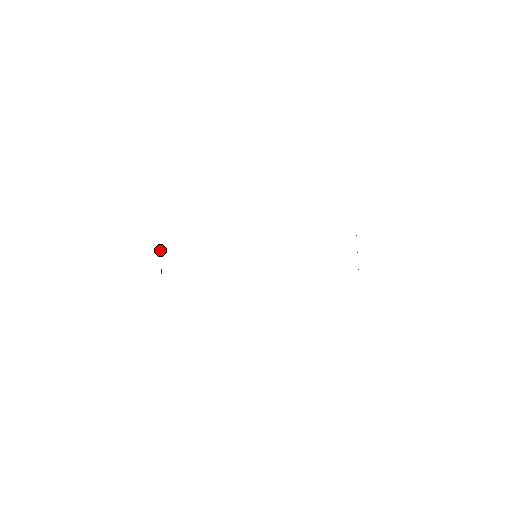
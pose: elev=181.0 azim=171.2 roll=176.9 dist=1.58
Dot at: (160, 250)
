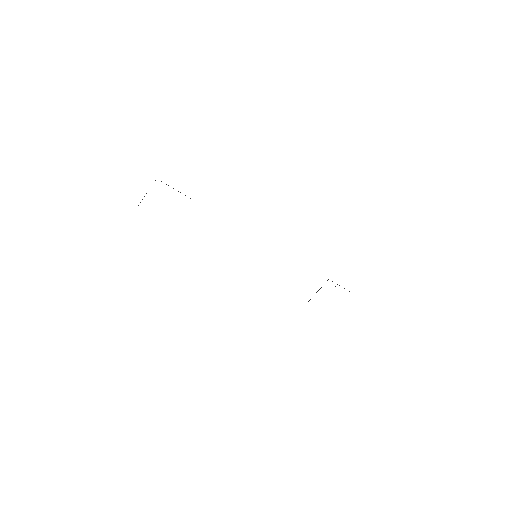
Dot at: occluded
